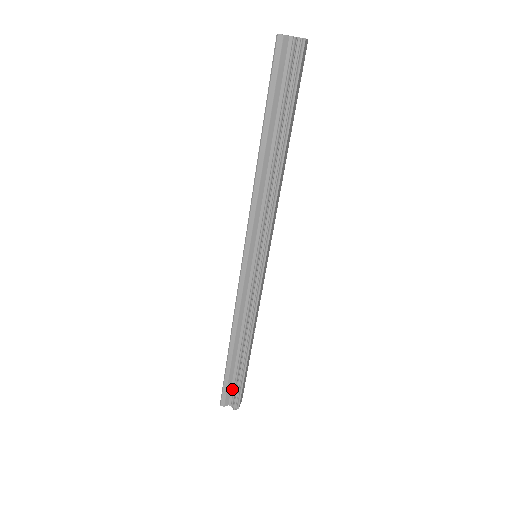
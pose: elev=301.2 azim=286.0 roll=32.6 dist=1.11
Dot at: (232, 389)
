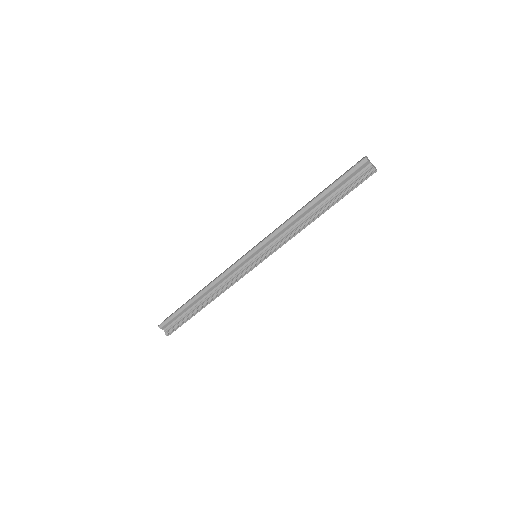
Dot at: (174, 321)
